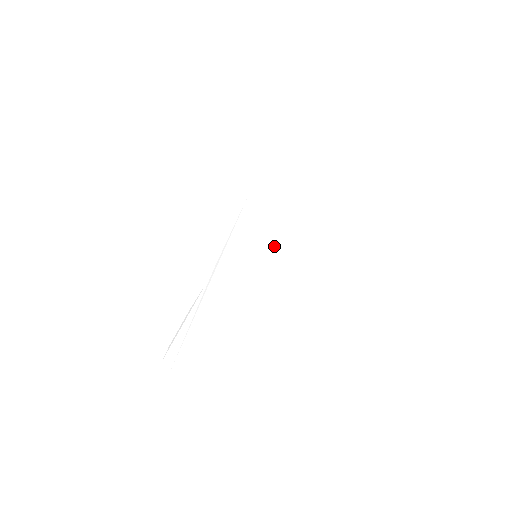
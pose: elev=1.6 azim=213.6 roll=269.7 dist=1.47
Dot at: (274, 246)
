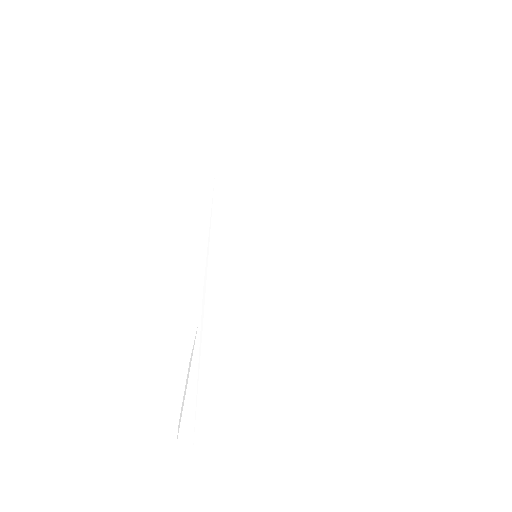
Dot at: (277, 232)
